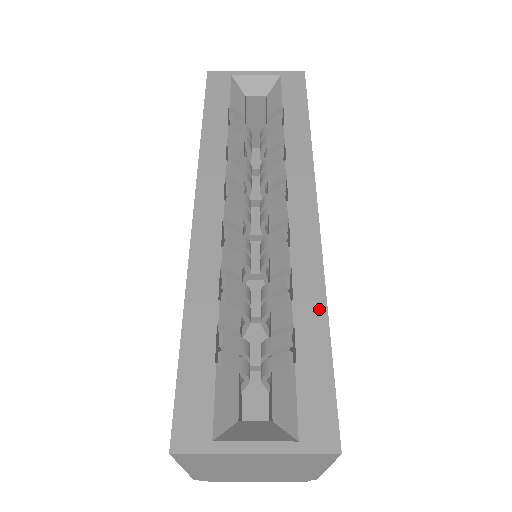
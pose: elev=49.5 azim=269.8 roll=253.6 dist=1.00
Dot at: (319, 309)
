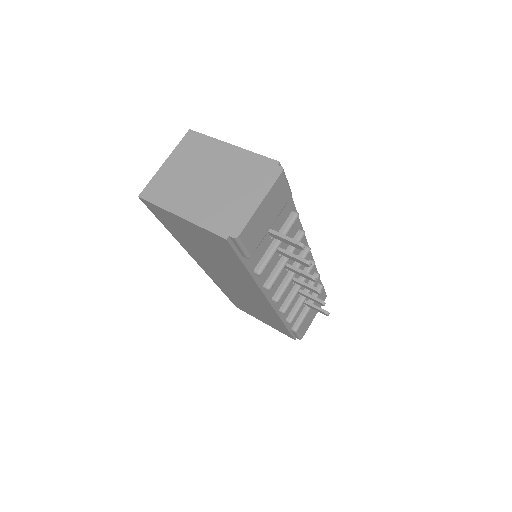
Dot at: occluded
